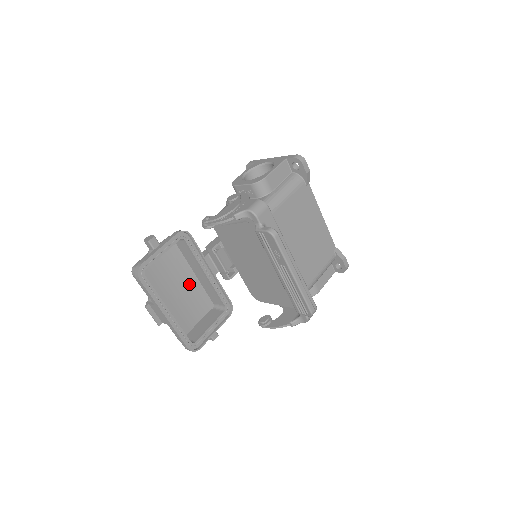
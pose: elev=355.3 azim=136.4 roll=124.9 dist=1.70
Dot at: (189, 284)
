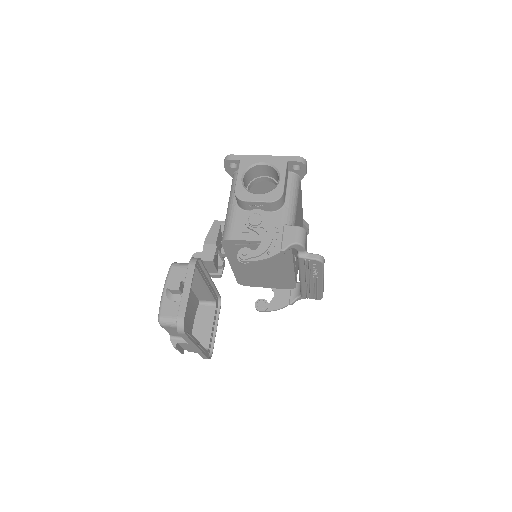
Dot at: occluded
